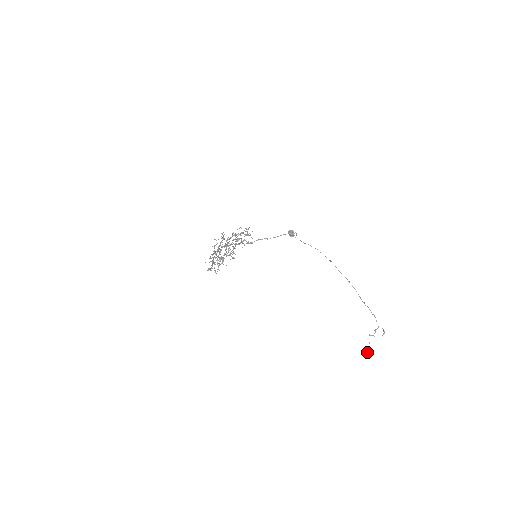
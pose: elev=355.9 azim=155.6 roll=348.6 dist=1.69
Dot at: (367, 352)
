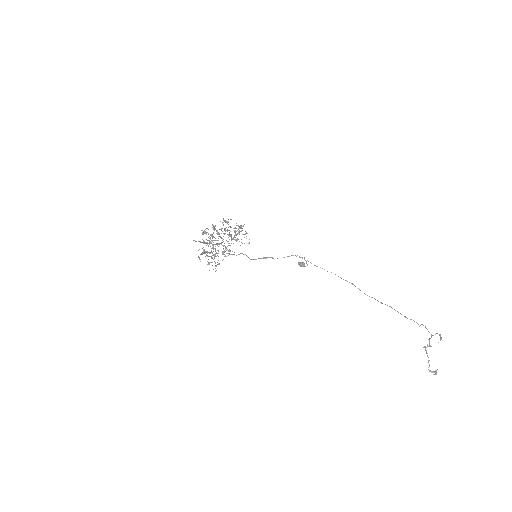
Dot at: (428, 369)
